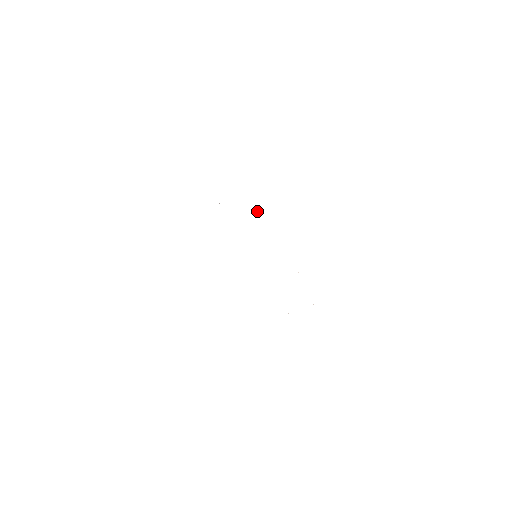
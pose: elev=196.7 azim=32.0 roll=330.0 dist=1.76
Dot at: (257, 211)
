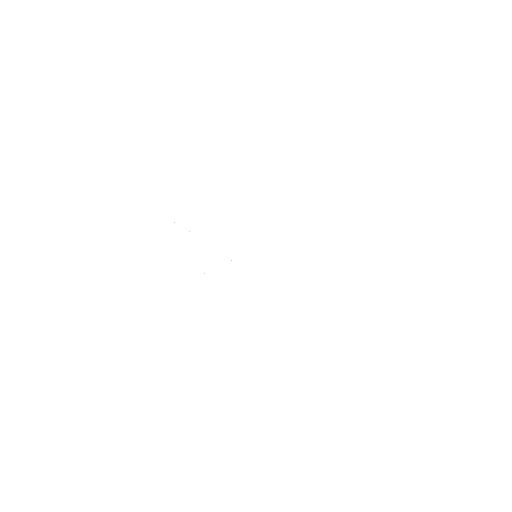
Dot at: occluded
